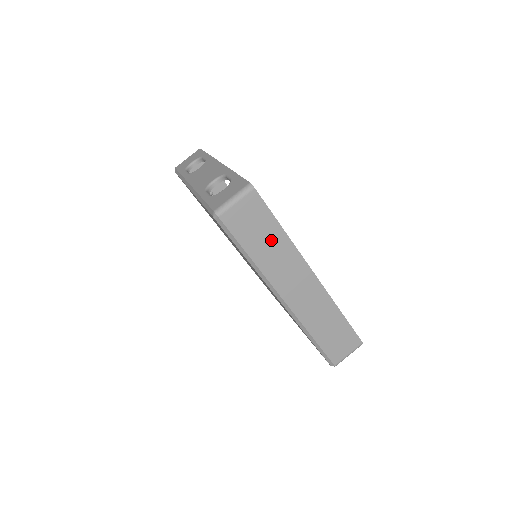
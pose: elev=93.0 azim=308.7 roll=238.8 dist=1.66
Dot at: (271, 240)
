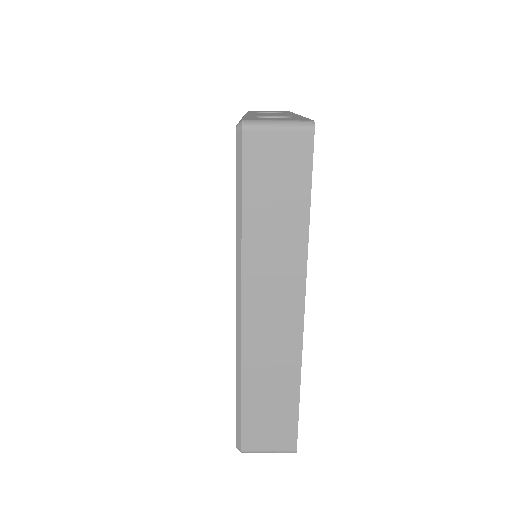
Dot at: (284, 218)
